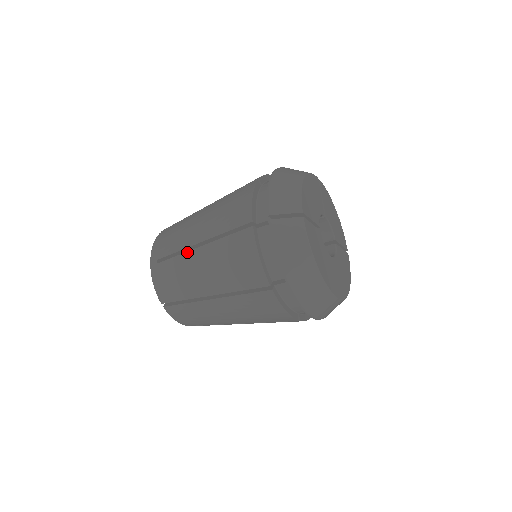
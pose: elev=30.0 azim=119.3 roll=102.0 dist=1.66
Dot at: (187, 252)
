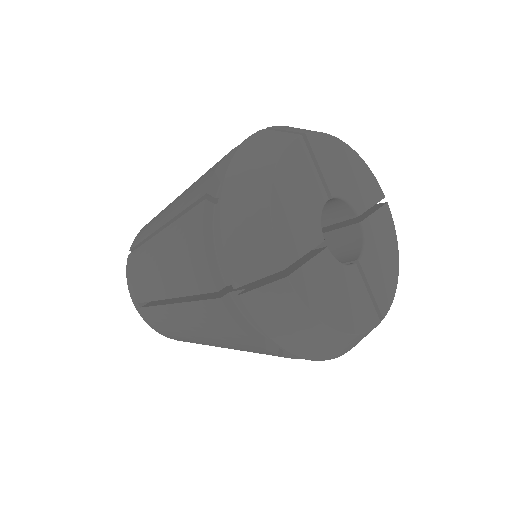
Dot at: (163, 306)
